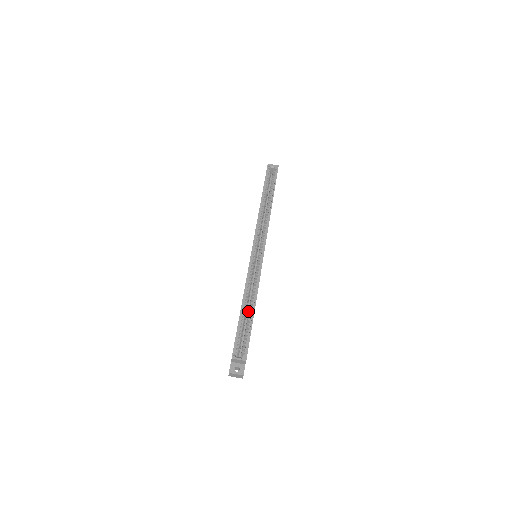
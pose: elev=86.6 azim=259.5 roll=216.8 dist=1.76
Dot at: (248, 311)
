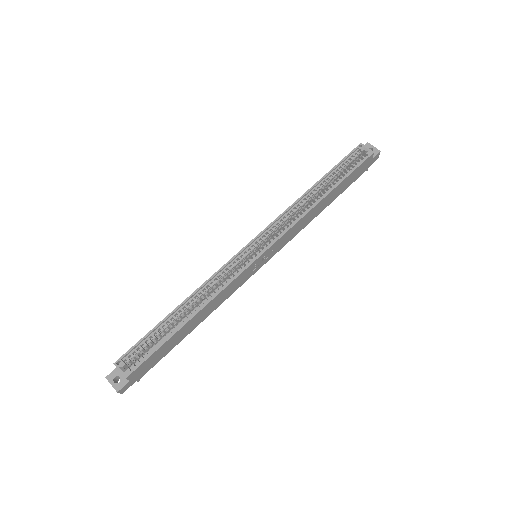
Dot at: occluded
